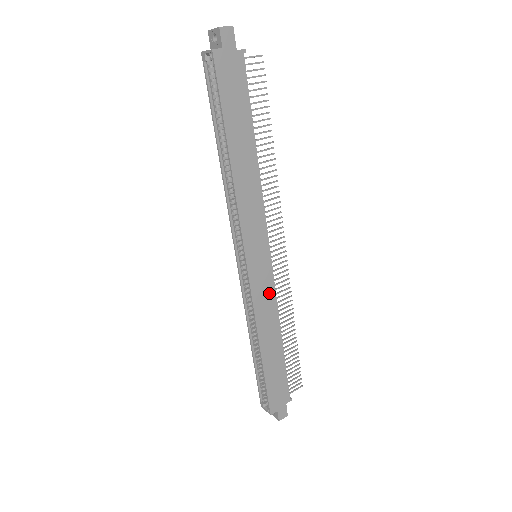
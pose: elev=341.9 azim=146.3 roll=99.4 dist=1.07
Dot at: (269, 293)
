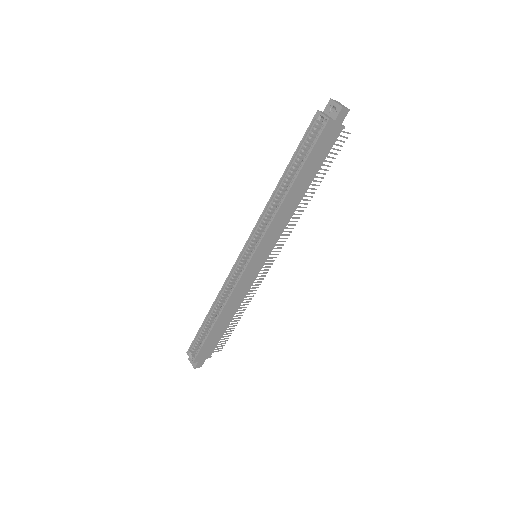
Dot at: (248, 284)
